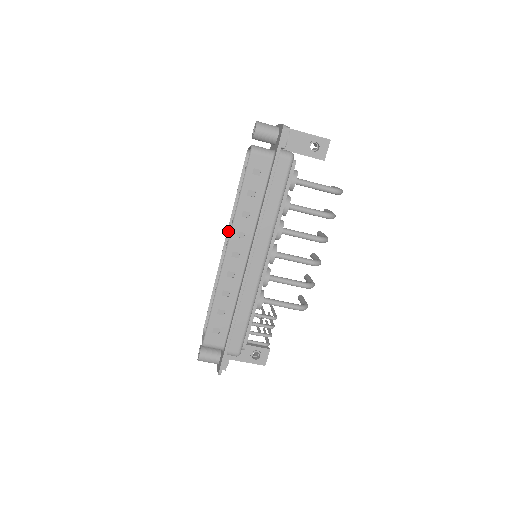
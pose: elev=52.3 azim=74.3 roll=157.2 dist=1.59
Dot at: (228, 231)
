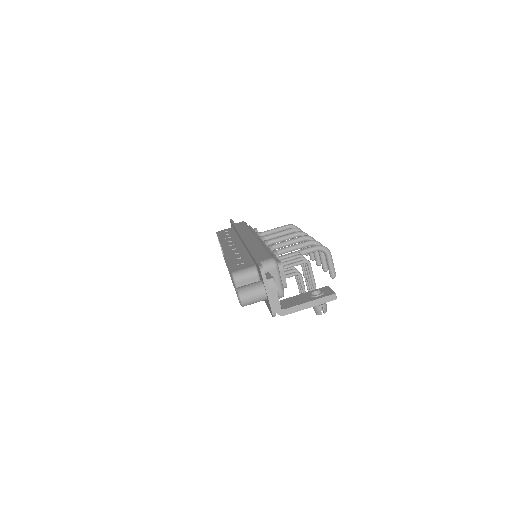
Dot at: (229, 272)
